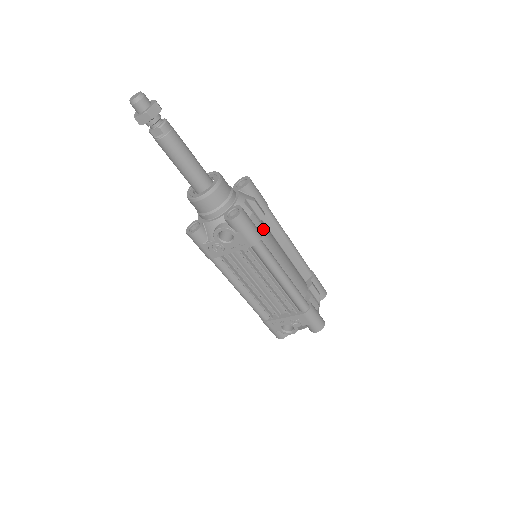
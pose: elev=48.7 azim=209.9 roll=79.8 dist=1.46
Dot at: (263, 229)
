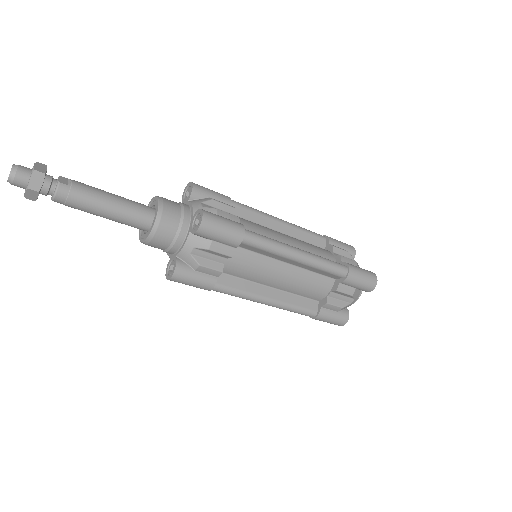
Dot at: (233, 264)
